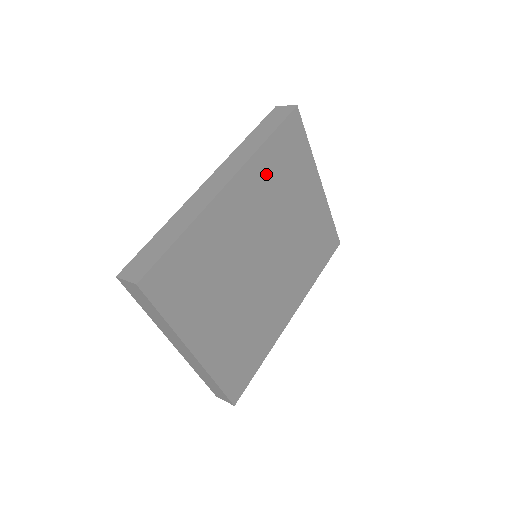
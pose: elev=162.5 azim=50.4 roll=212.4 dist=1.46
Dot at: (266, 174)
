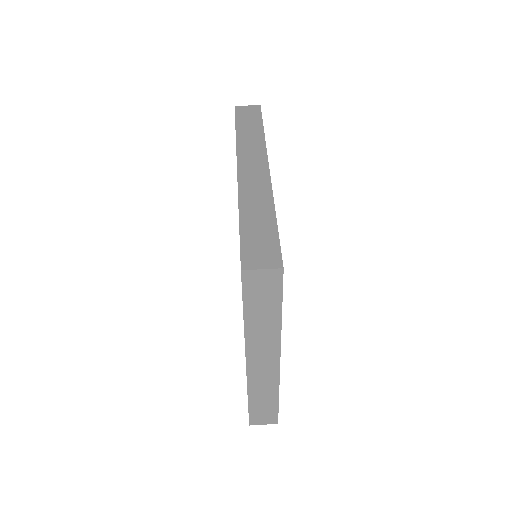
Dot at: occluded
